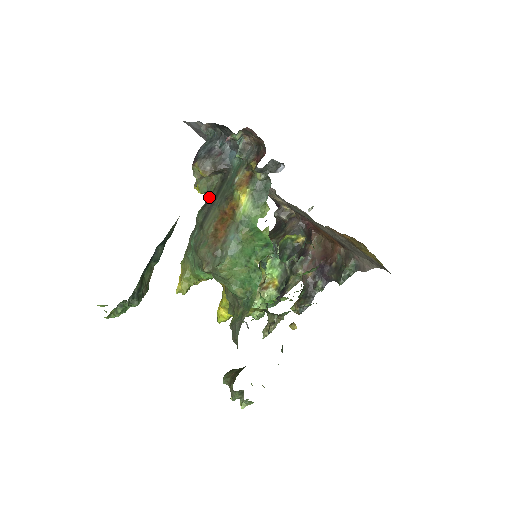
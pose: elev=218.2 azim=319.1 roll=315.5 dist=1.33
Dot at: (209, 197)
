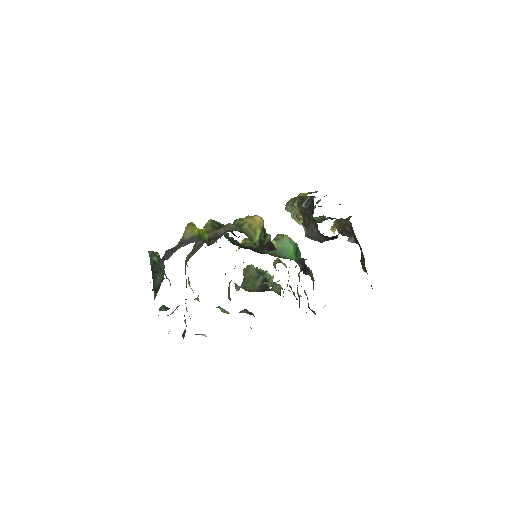
Dot at: occluded
